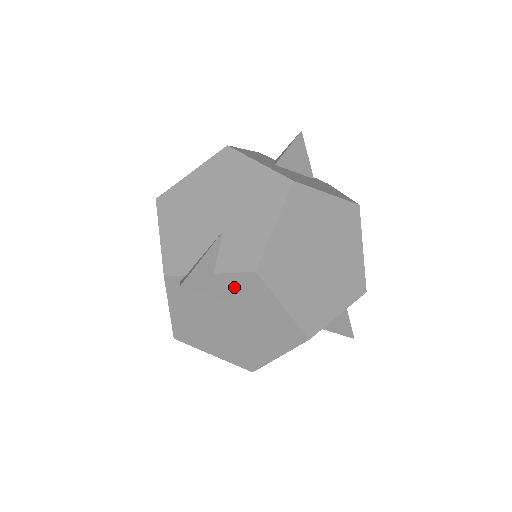
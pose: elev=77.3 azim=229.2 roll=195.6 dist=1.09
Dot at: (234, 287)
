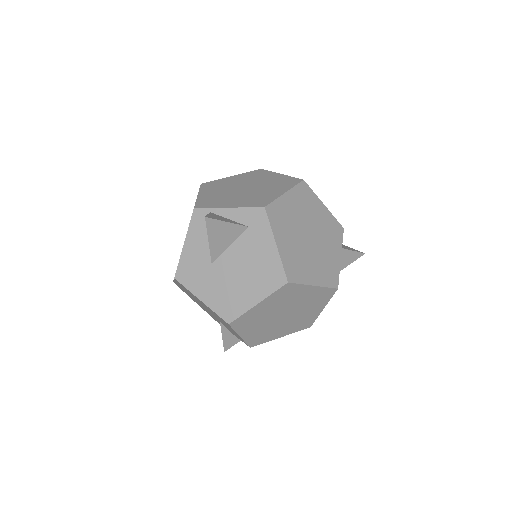
Dot at: occluded
